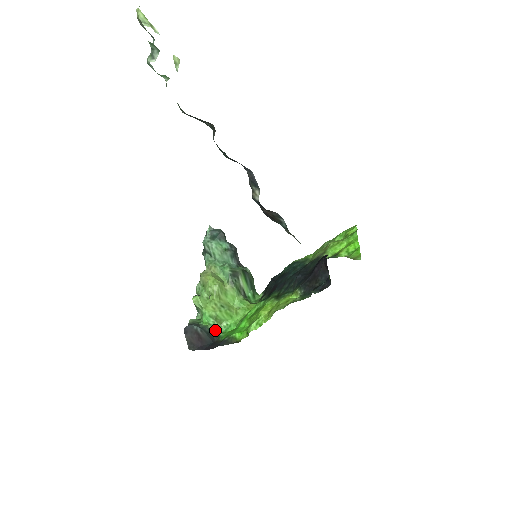
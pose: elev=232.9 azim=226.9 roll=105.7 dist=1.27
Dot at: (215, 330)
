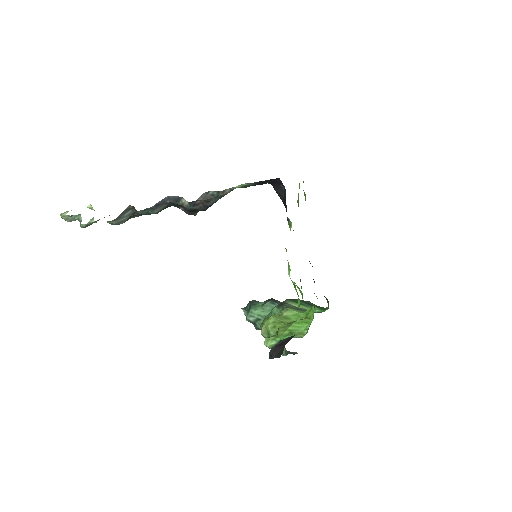
Dot at: (297, 337)
